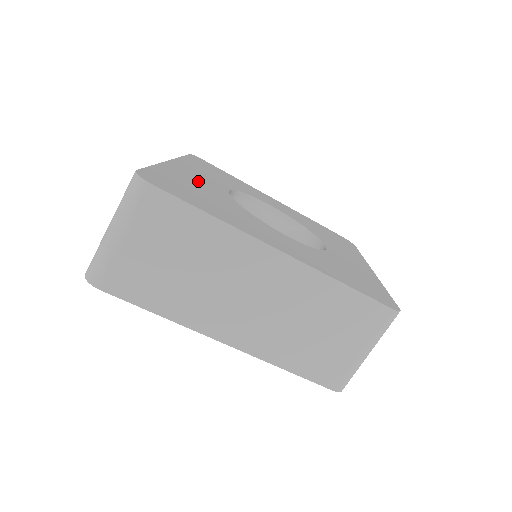
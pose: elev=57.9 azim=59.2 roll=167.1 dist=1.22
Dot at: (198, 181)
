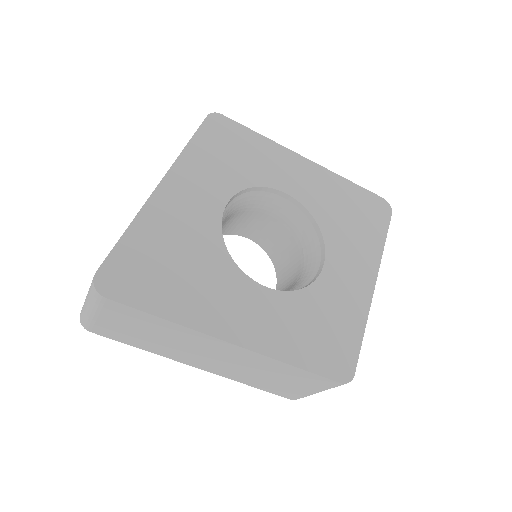
Dot at: (183, 219)
